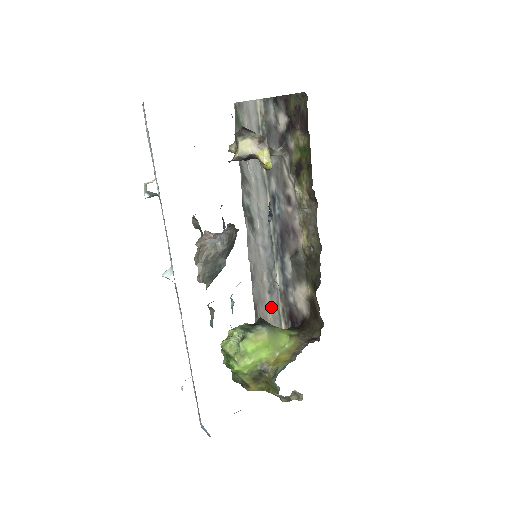
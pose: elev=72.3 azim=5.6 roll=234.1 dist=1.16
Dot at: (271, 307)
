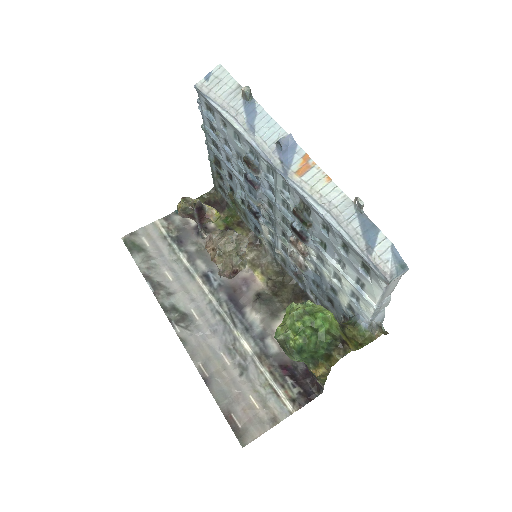
Dot at: (253, 389)
